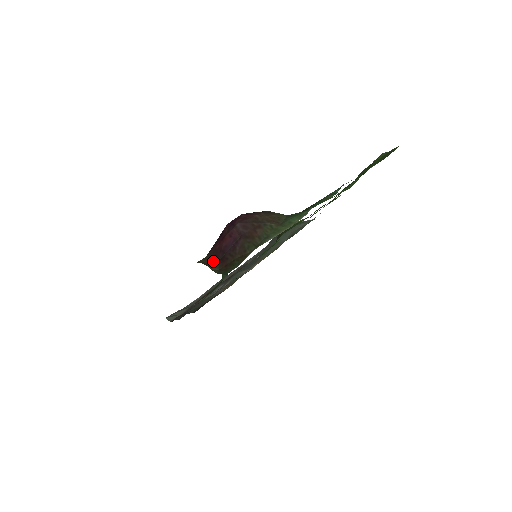
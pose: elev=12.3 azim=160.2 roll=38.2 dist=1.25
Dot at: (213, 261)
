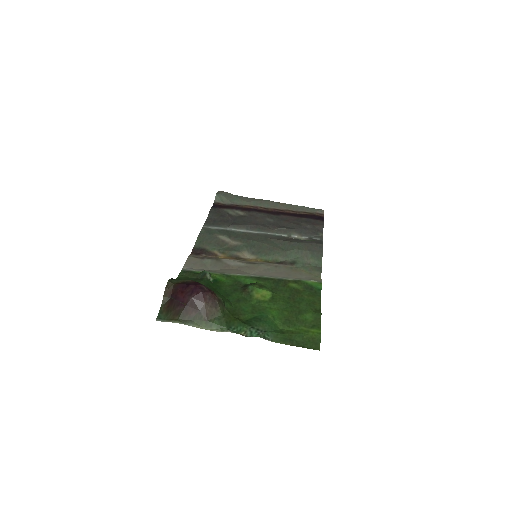
Dot at: (170, 294)
